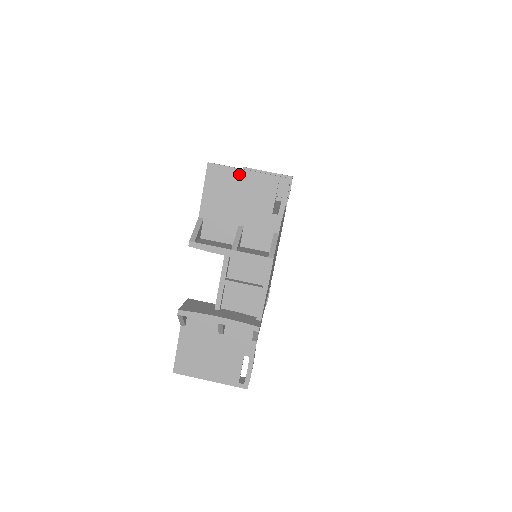
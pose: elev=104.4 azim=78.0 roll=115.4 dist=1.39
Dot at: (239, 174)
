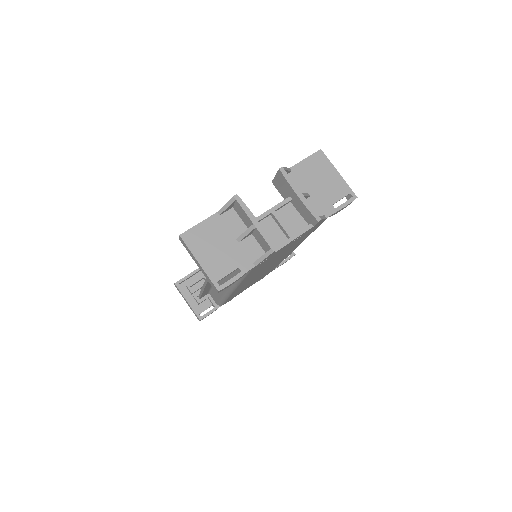
Dot at: (332, 170)
